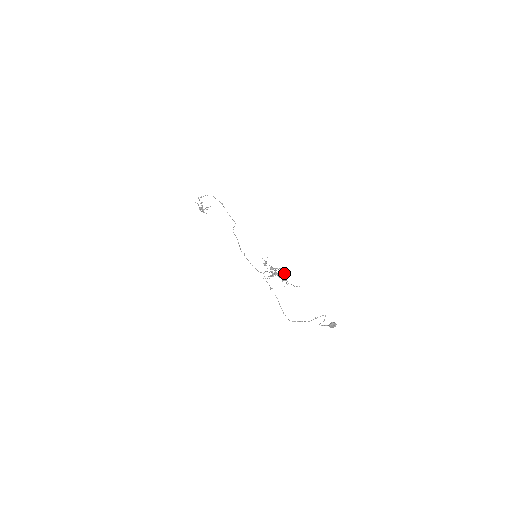
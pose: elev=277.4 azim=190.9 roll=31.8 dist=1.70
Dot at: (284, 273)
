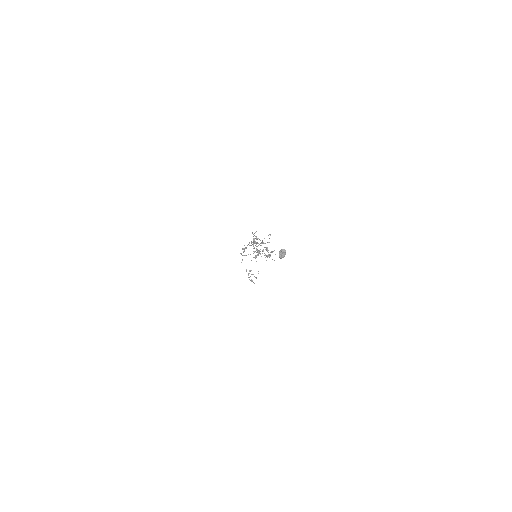
Dot at: occluded
